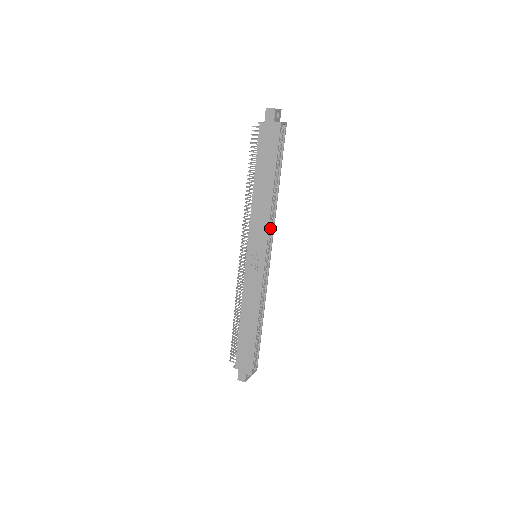
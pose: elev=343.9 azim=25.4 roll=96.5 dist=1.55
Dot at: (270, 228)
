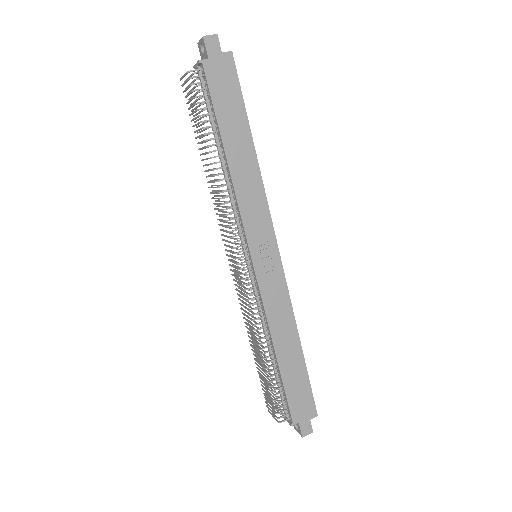
Dot at: occluded
